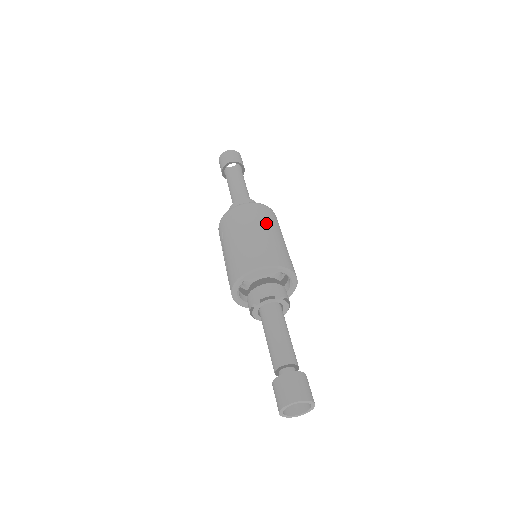
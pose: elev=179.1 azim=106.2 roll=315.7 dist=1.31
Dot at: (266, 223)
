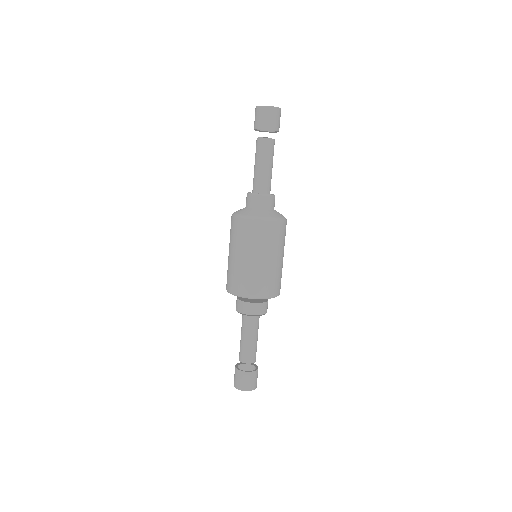
Dot at: (253, 247)
